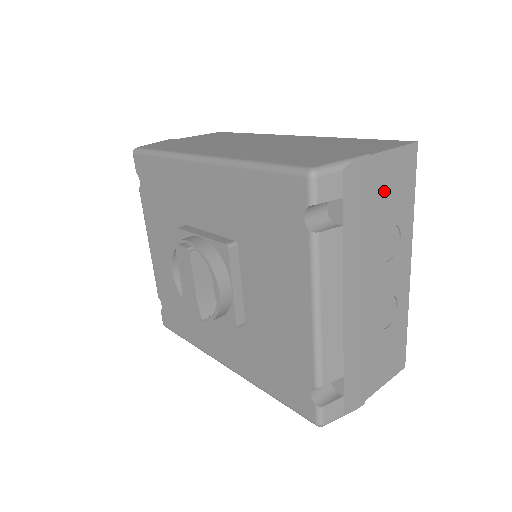
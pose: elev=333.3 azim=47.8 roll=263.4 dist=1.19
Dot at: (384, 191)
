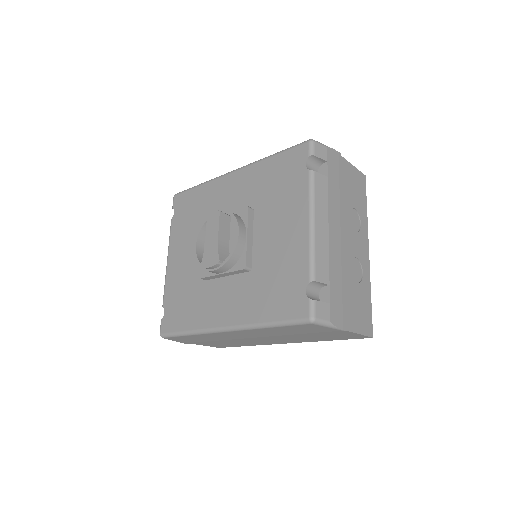
Dot at: (349, 183)
